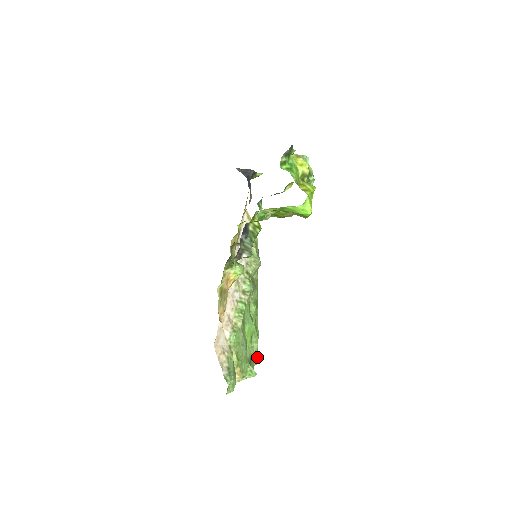
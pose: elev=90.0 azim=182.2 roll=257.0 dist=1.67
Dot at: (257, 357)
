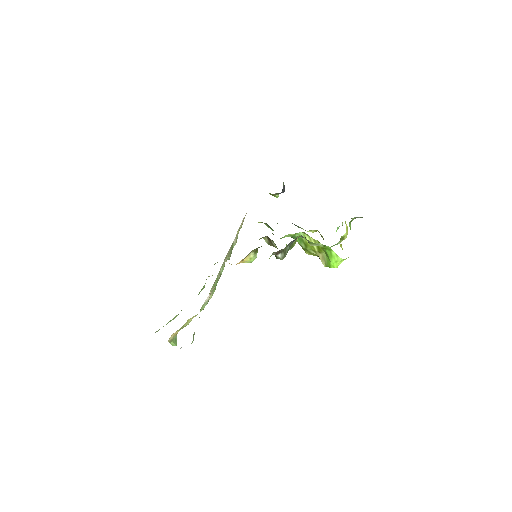
Dot at: occluded
